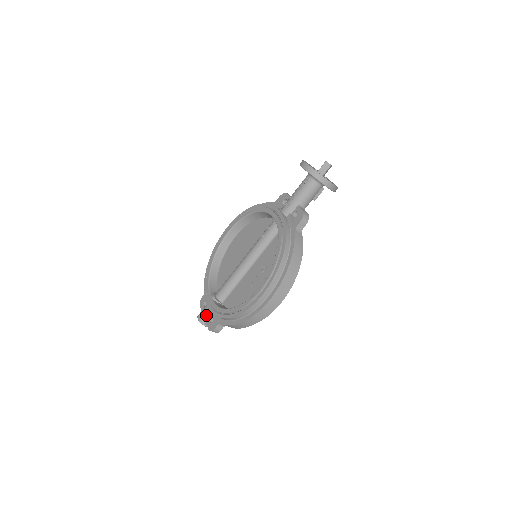
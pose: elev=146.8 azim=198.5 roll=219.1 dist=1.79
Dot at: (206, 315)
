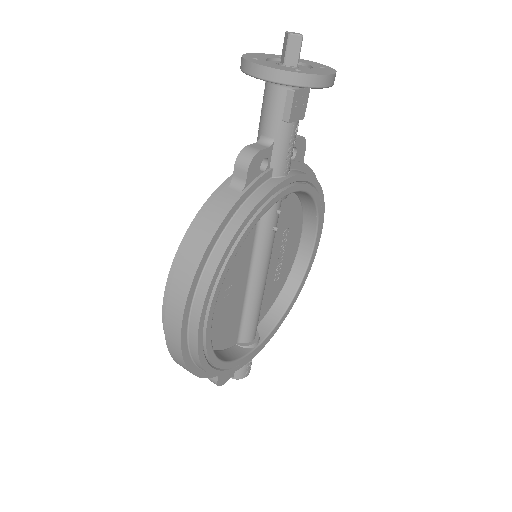
Dot at: occluded
